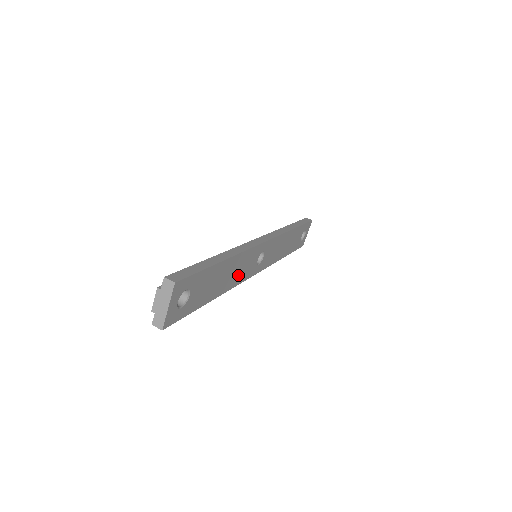
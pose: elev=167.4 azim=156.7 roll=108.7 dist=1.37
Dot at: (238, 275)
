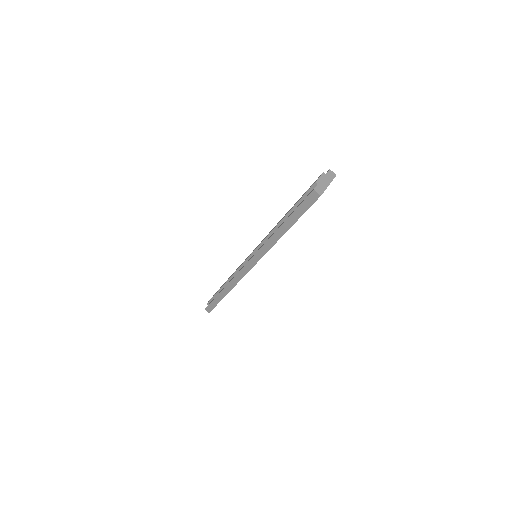
Dot at: occluded
